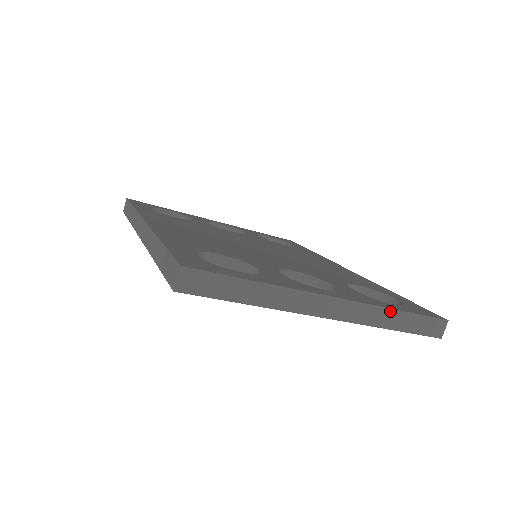
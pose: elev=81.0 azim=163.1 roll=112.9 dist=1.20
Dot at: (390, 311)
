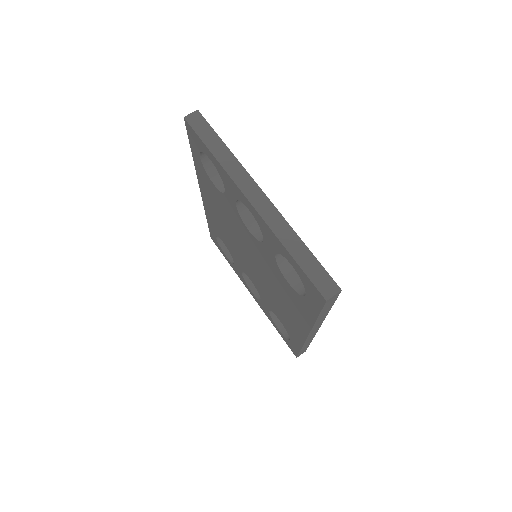
Dot at: (296, 236)
